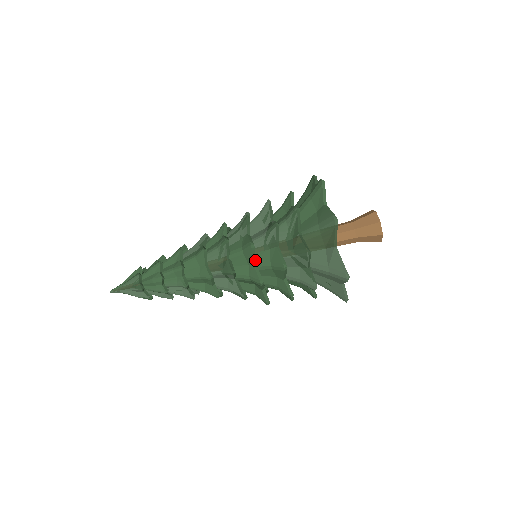
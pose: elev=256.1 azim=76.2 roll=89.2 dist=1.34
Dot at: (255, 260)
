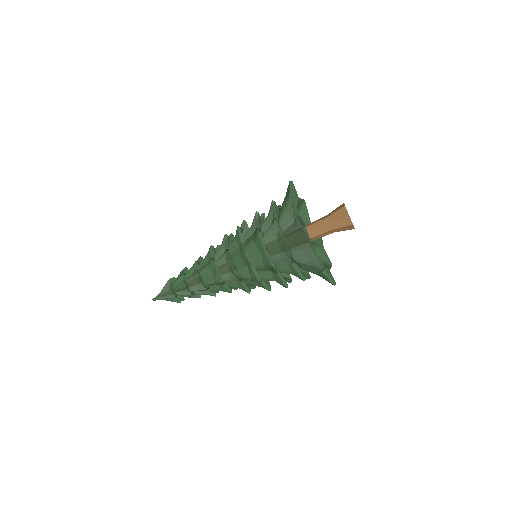
Dot at: occluded
